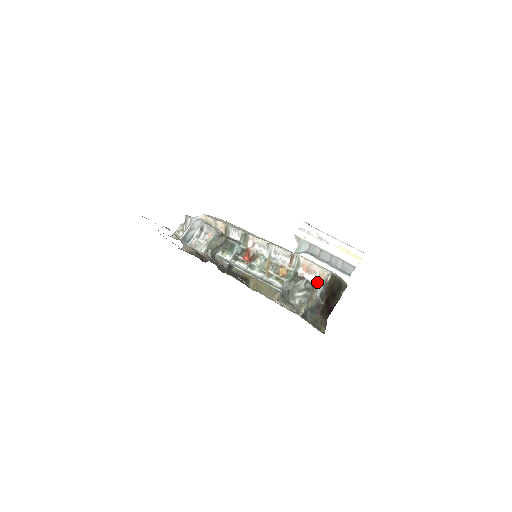
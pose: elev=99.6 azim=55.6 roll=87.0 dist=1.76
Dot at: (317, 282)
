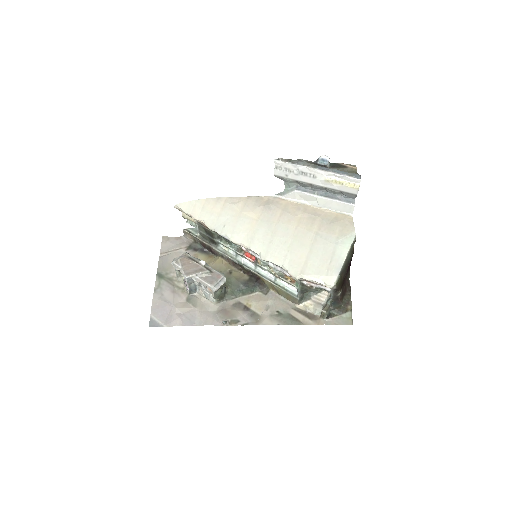
Dot at: (325, 288)
